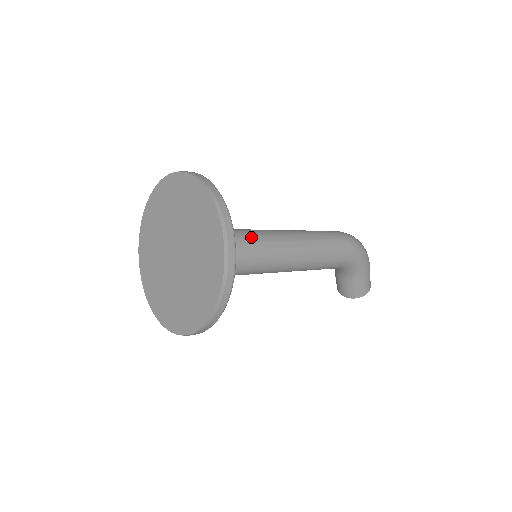
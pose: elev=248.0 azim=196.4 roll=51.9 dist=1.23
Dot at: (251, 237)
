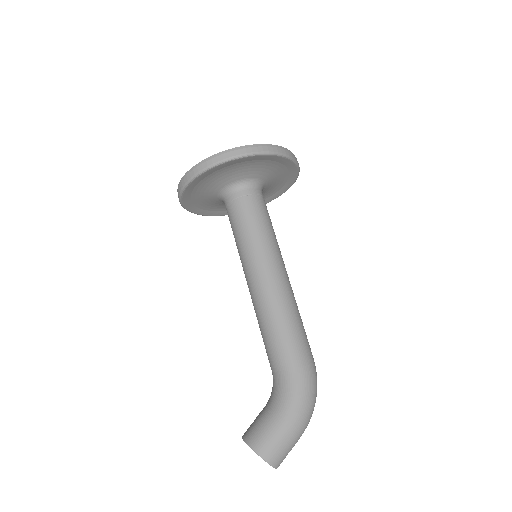
Dot at: (273, 229)
